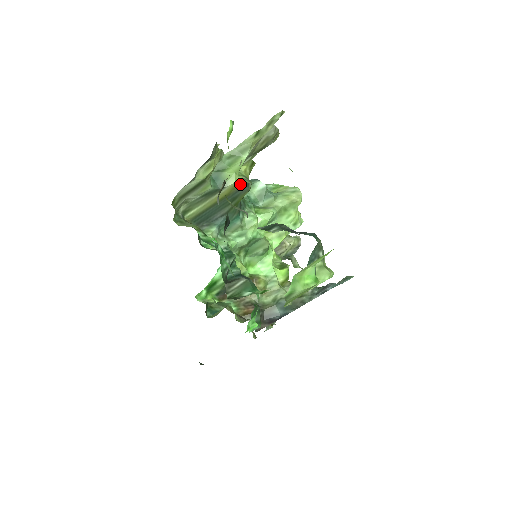
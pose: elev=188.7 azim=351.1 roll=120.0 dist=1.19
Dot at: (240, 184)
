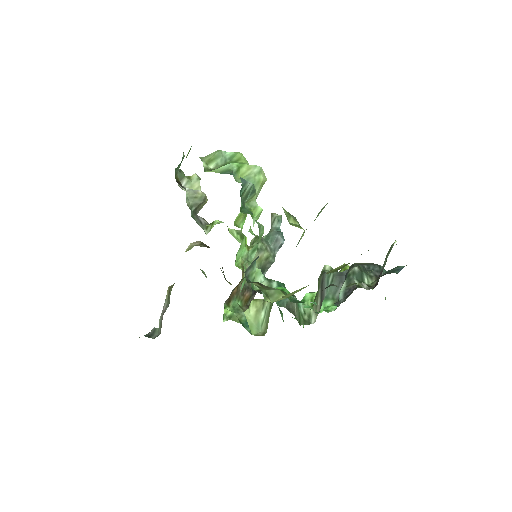
Dot at: occluded
